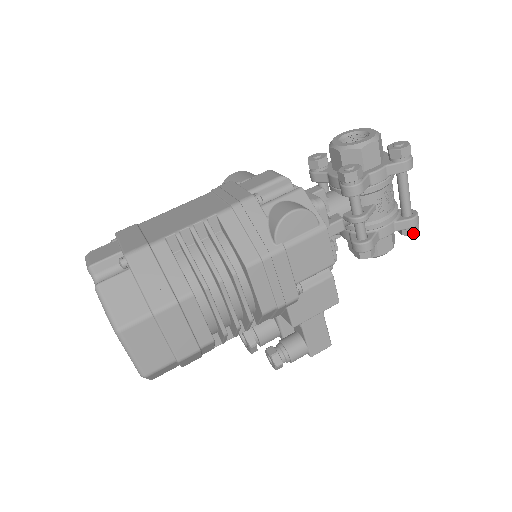
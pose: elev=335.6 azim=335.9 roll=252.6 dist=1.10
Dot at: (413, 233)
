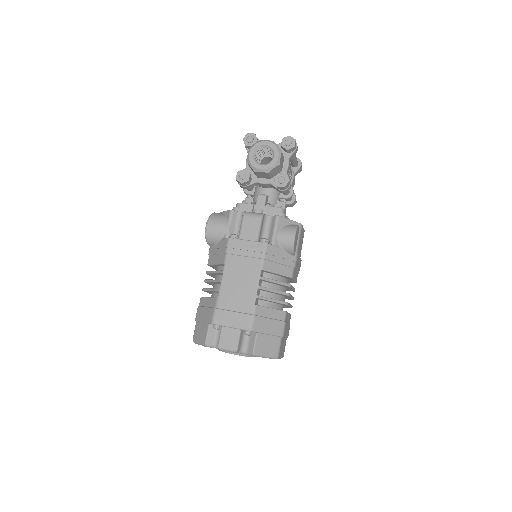
Dot at: occluded
